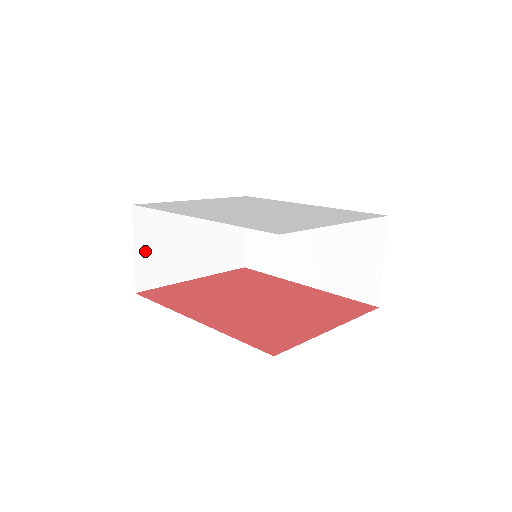
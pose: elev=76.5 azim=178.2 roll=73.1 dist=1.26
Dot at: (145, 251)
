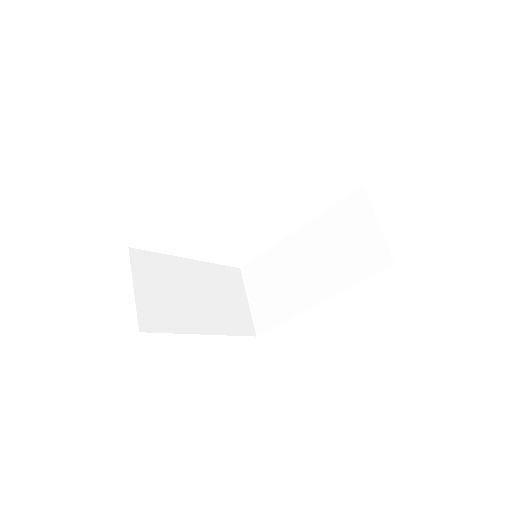
Dot at: (146, 292)
